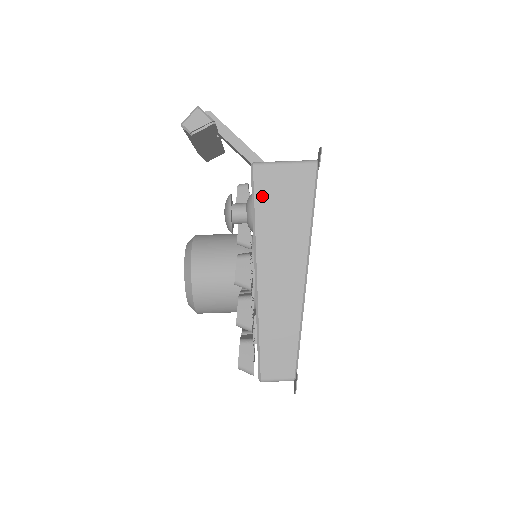
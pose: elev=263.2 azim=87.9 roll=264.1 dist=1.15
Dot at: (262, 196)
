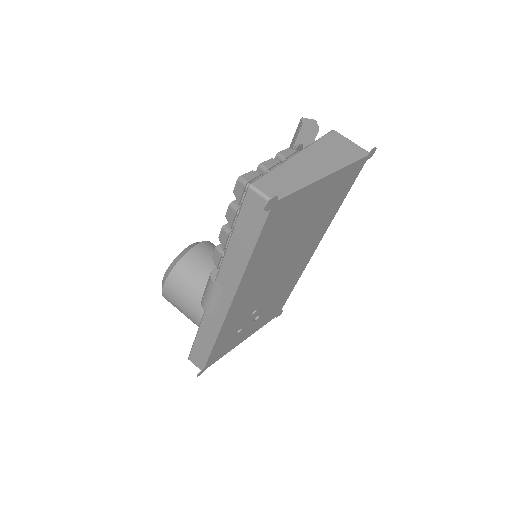
Dot at: (328, 139)
